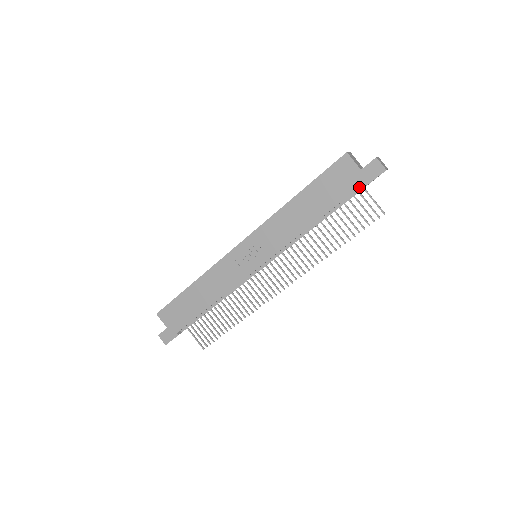
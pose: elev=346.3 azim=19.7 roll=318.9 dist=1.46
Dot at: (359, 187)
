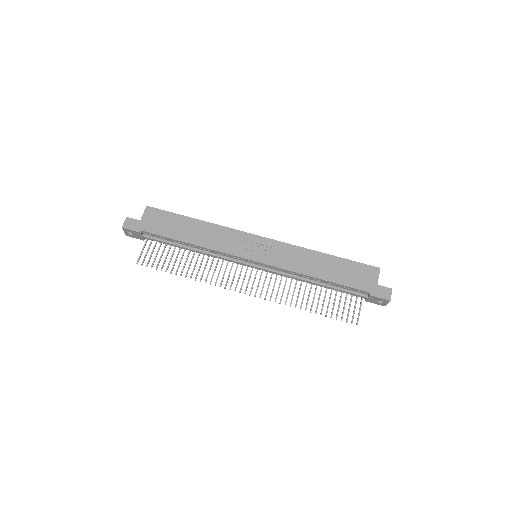
Dot at: (365, 292)
